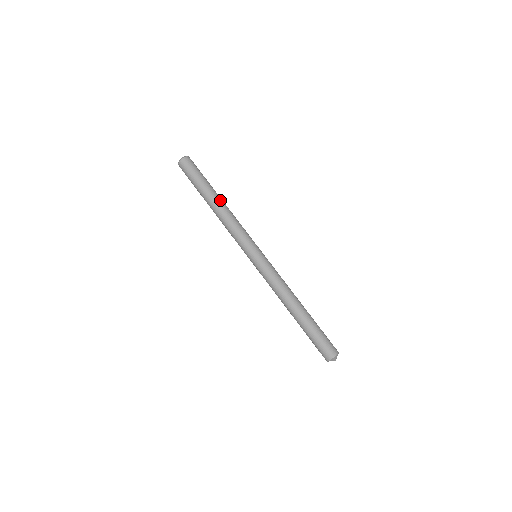
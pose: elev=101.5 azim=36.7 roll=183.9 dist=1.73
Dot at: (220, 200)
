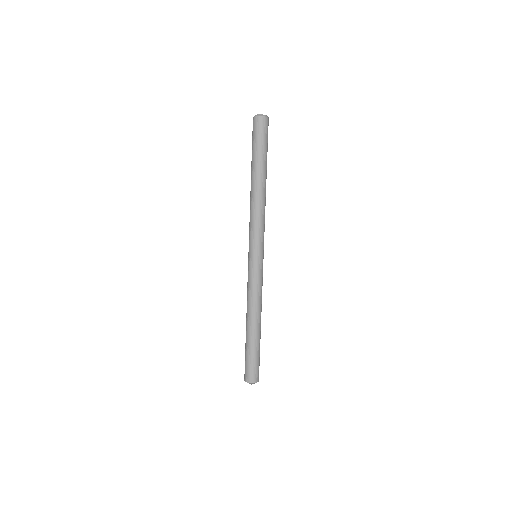
Dot at: (263, 184)
